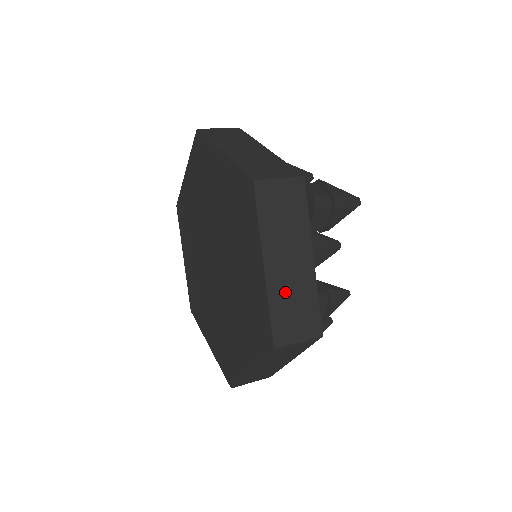
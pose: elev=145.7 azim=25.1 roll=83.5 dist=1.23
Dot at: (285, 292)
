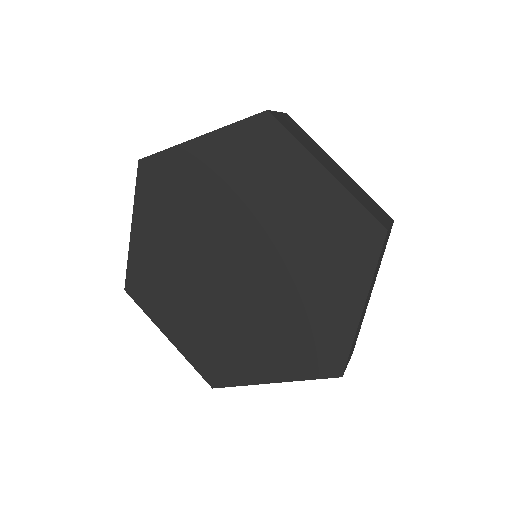
Dot at: (351, 189)
